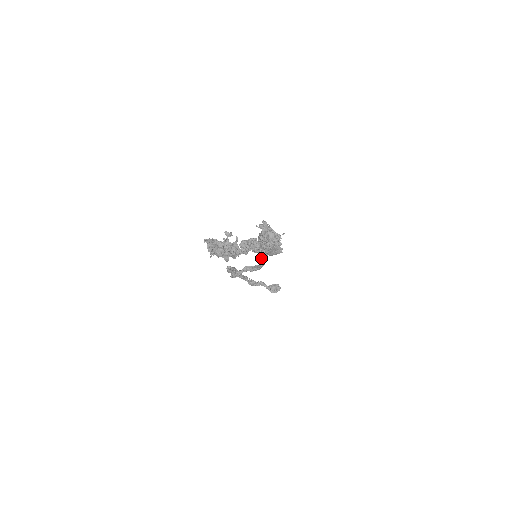
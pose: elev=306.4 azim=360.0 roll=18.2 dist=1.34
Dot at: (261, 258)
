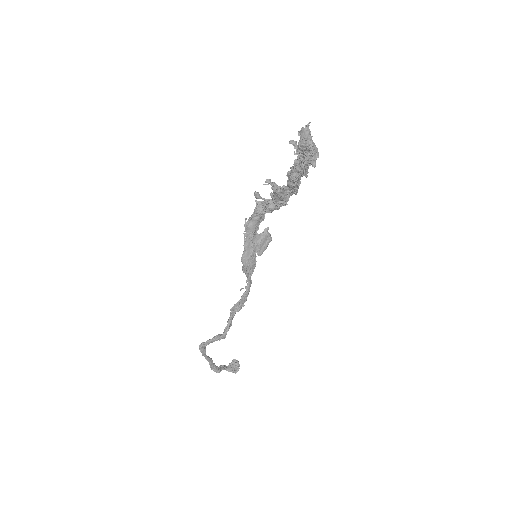
Dot at: (249, 273)
